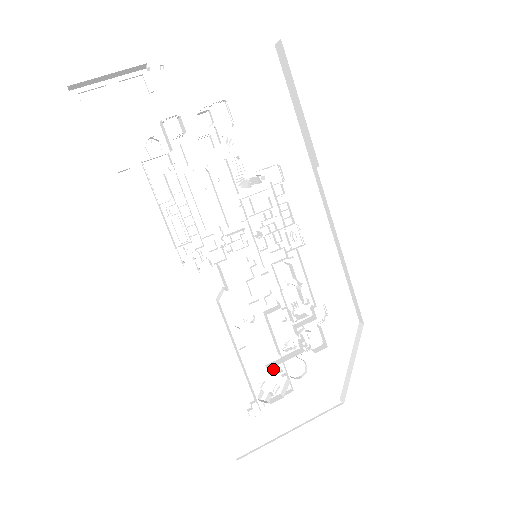
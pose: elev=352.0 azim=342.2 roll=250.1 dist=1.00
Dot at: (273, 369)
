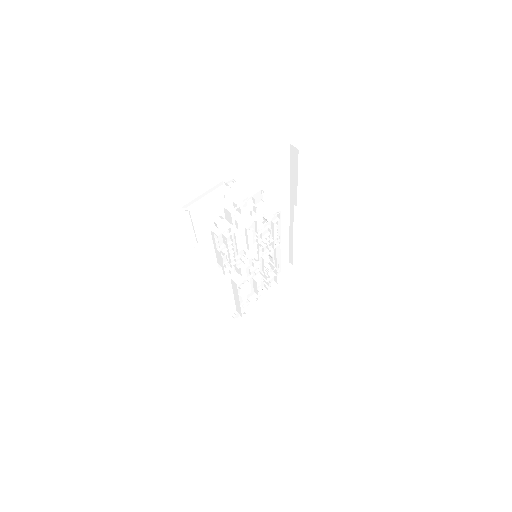
Dot at: occluded
